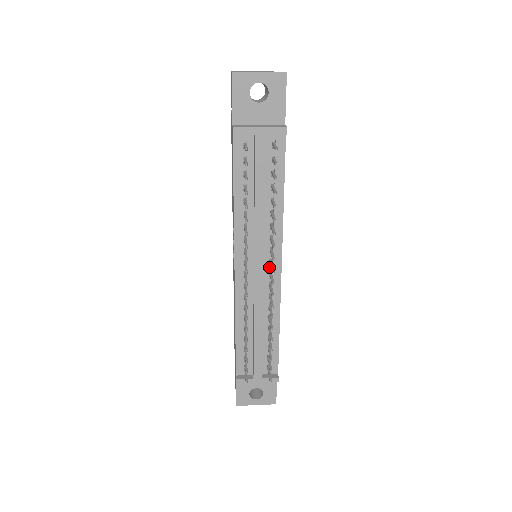
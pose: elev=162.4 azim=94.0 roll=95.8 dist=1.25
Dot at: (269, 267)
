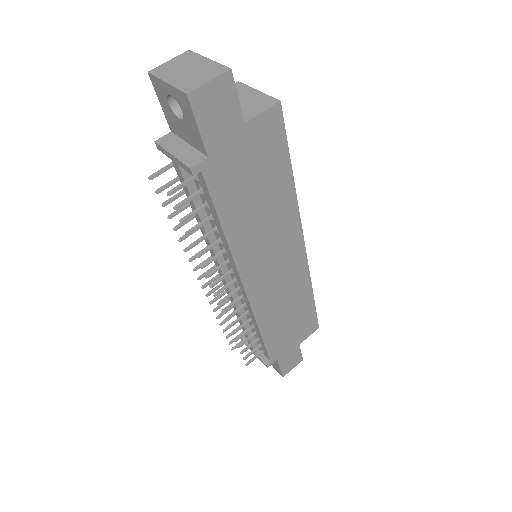
Dot at: (236, 282)
